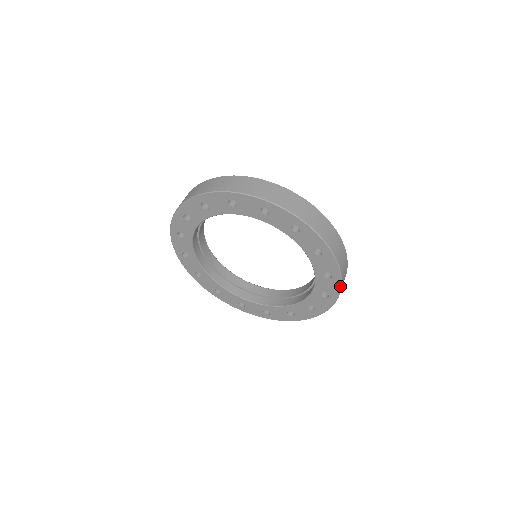
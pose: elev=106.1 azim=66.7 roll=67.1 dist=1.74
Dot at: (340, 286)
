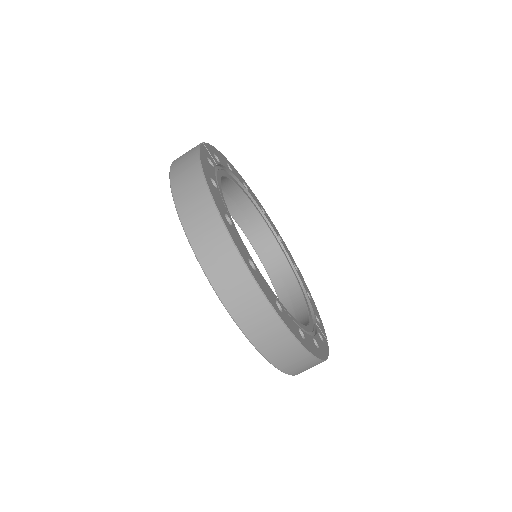
Dot at: occluded
